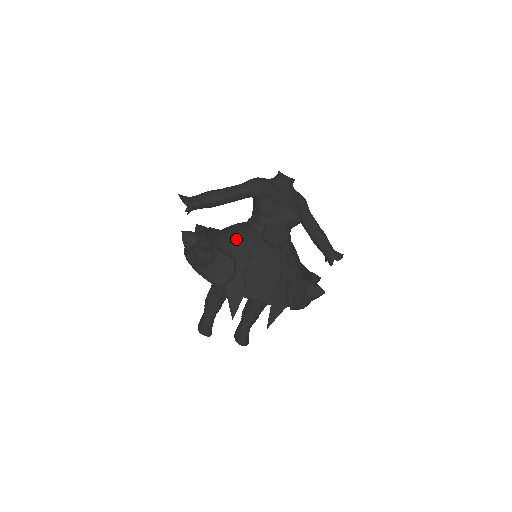
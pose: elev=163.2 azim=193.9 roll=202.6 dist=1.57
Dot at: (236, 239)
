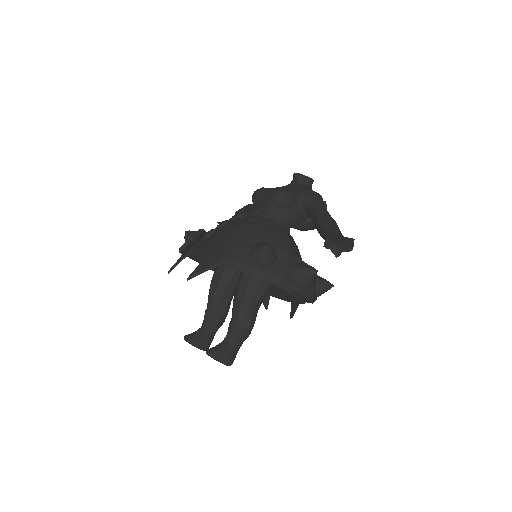
Dot at: occluded
